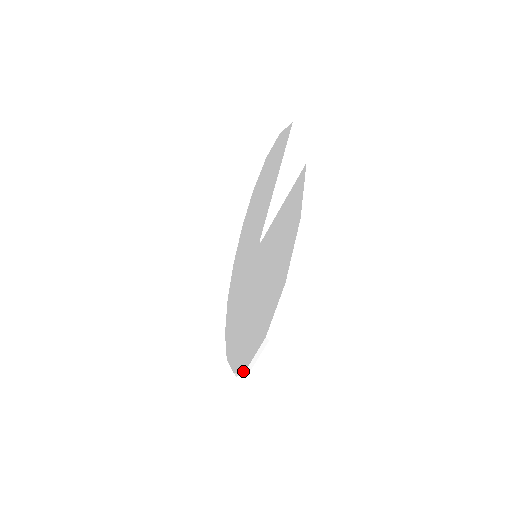
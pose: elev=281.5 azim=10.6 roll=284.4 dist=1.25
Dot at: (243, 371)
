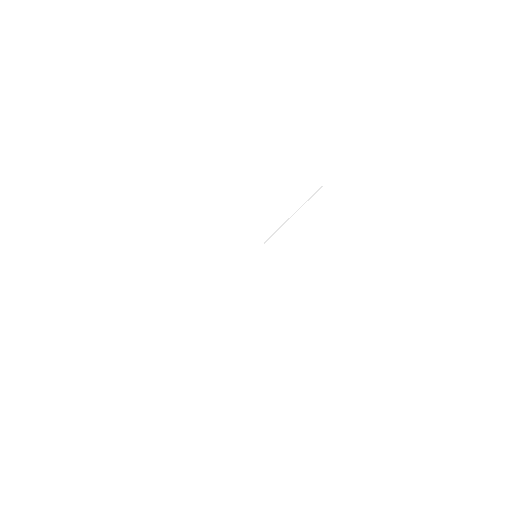
Dot at: (163, 247)
